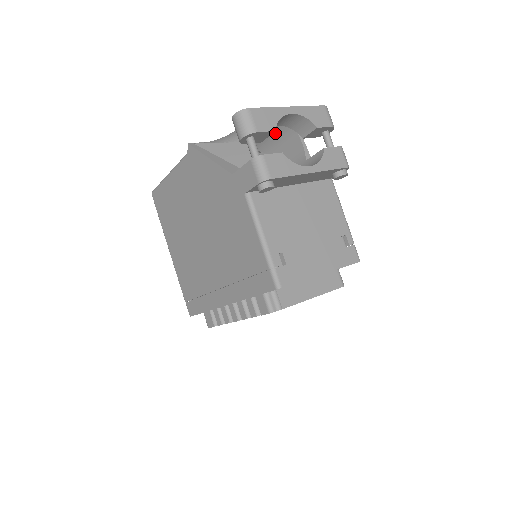
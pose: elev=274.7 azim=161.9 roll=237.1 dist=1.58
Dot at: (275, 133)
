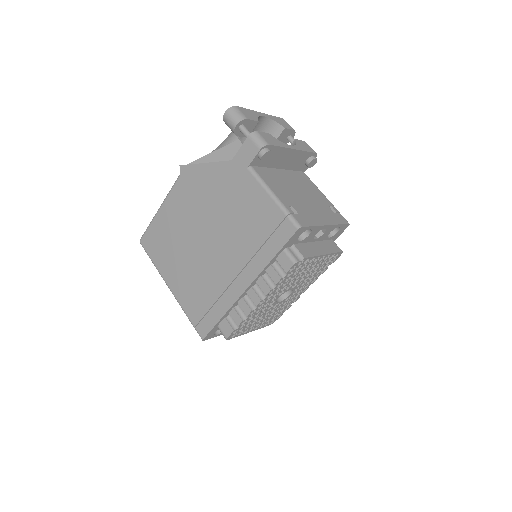
Dot at: occluded
